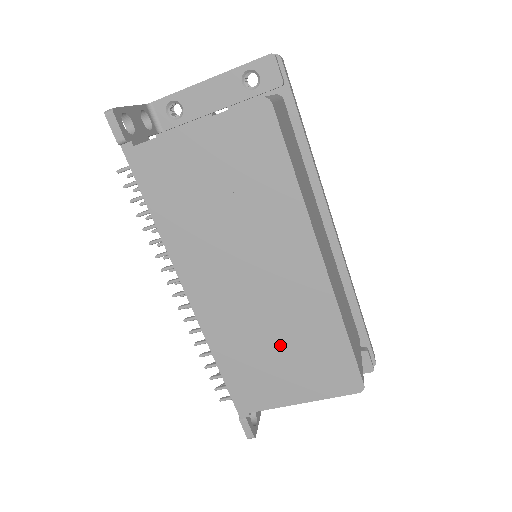
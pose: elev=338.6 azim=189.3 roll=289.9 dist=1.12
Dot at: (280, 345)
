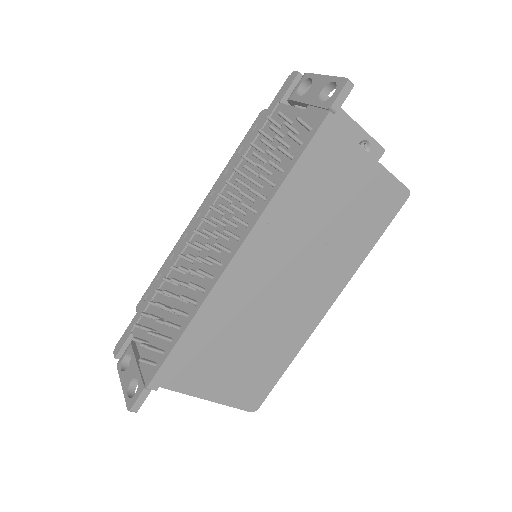
Dot at: (247, 345)
